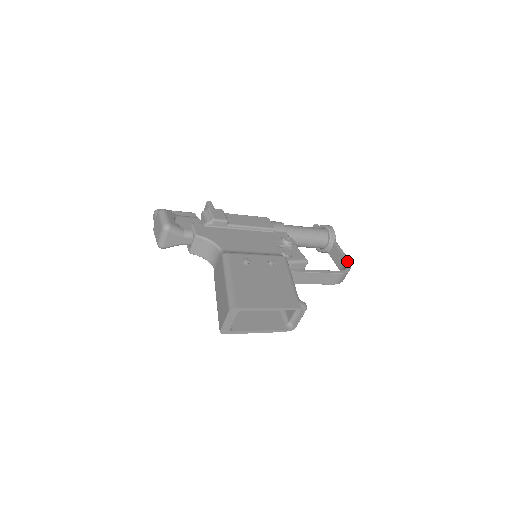
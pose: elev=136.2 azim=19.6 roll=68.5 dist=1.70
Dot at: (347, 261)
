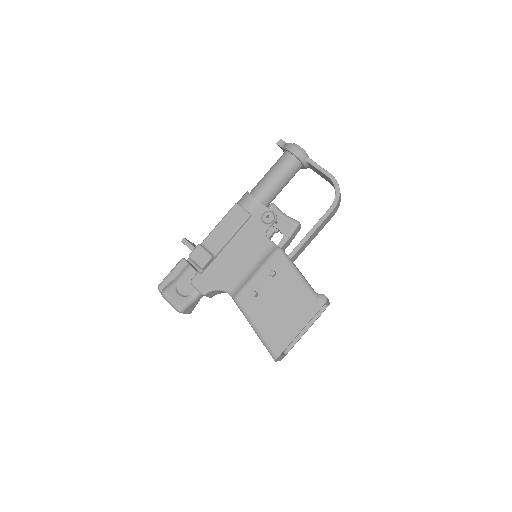
Dot at: (332, 181)
